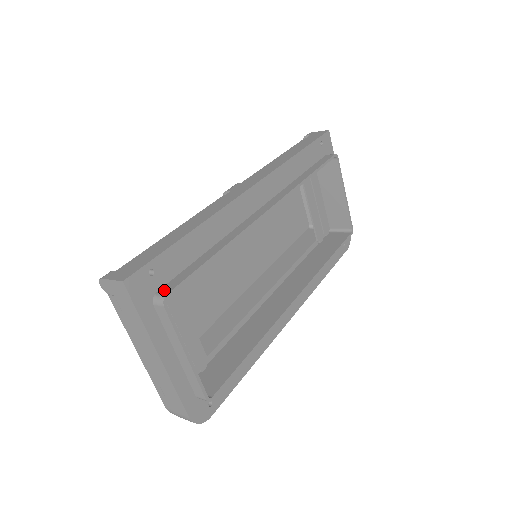
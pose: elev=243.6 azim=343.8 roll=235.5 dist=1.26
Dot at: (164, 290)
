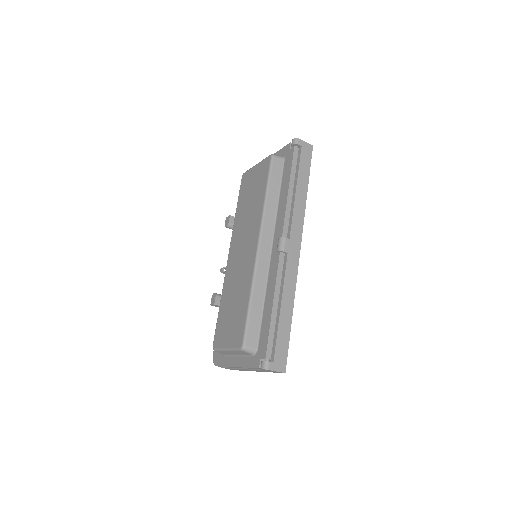
Dot at: occluded
